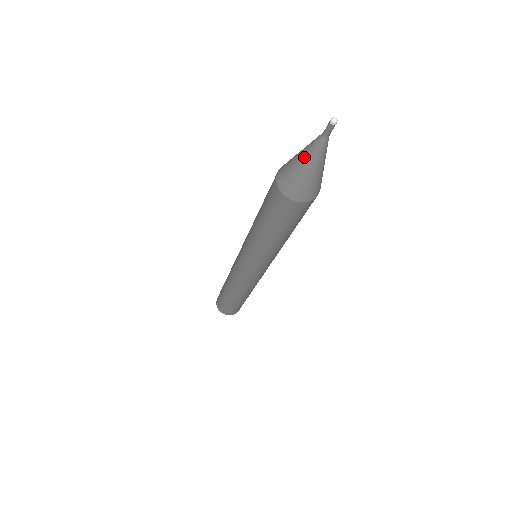
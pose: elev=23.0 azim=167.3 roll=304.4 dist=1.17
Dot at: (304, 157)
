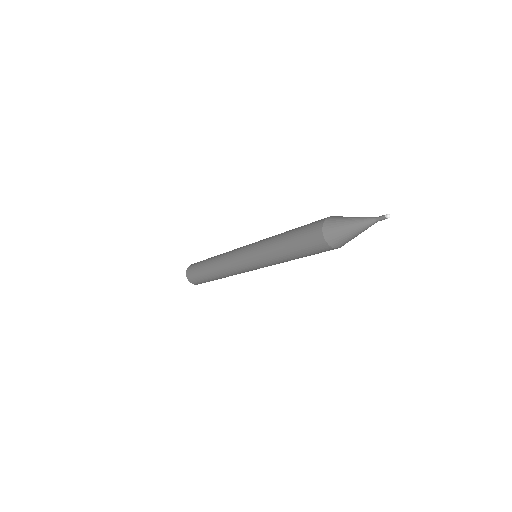
Dot at: (354, 225)
